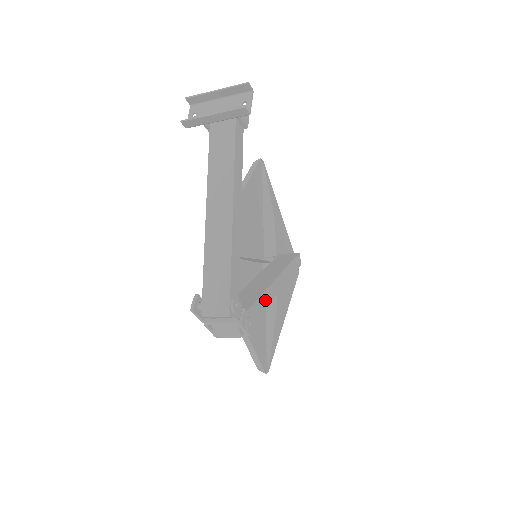
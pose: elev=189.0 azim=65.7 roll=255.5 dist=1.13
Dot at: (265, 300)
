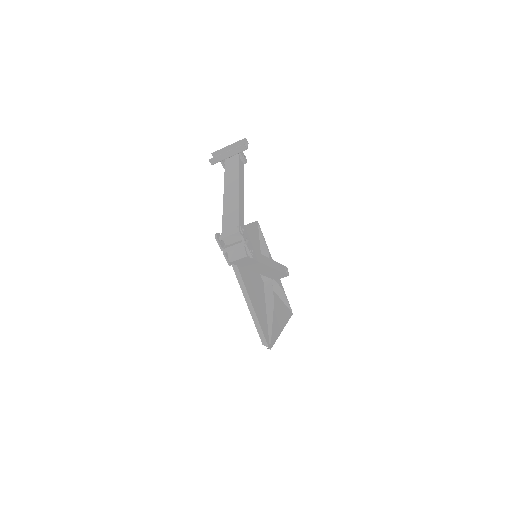
Dot at: (262, 259)
